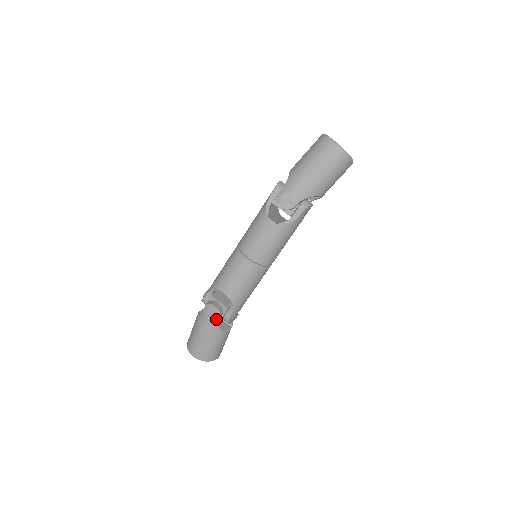
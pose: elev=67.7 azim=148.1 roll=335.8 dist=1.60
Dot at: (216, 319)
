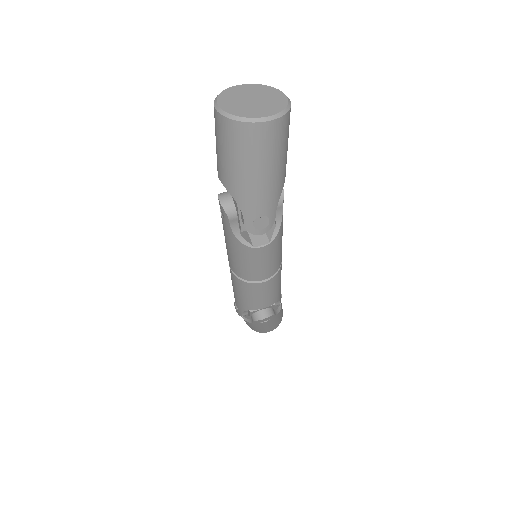
Dot at: (273, 317)
